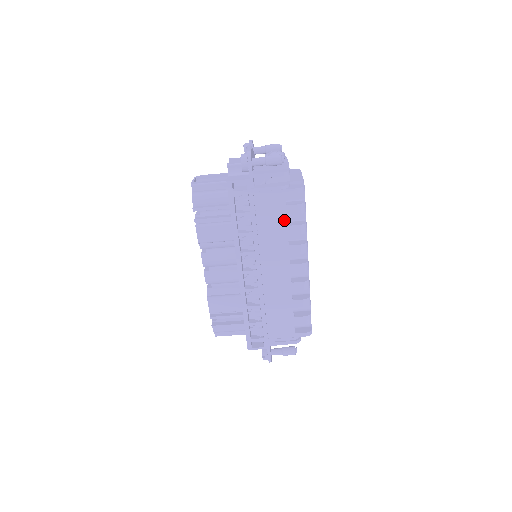
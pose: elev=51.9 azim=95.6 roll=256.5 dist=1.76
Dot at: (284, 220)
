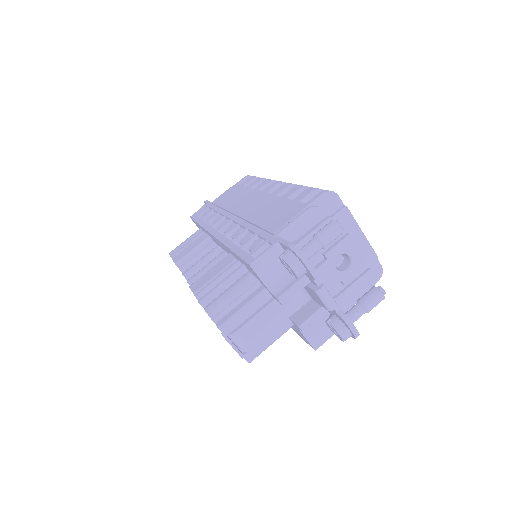
Dot at: (242, 189)
